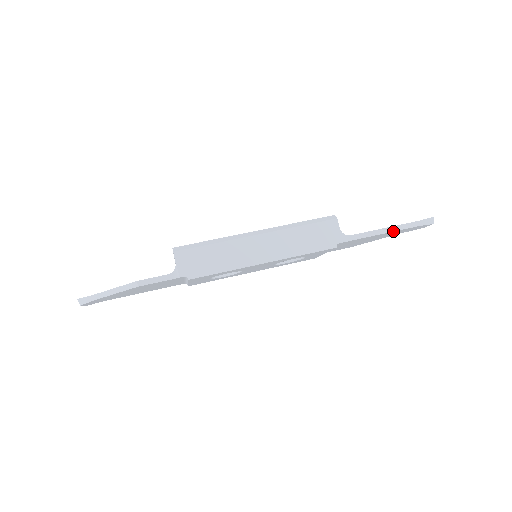
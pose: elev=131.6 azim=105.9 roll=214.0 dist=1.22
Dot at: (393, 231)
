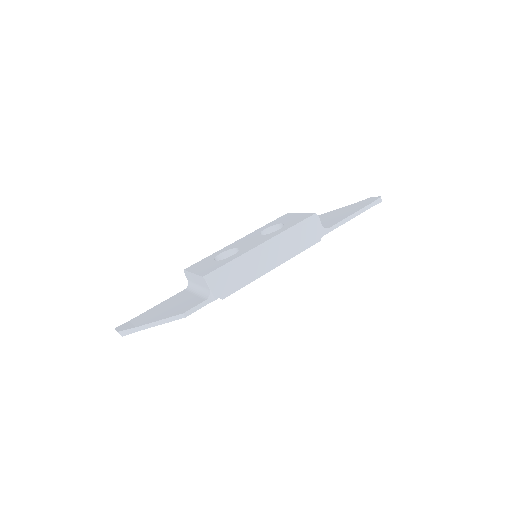
Dot at: occluded
